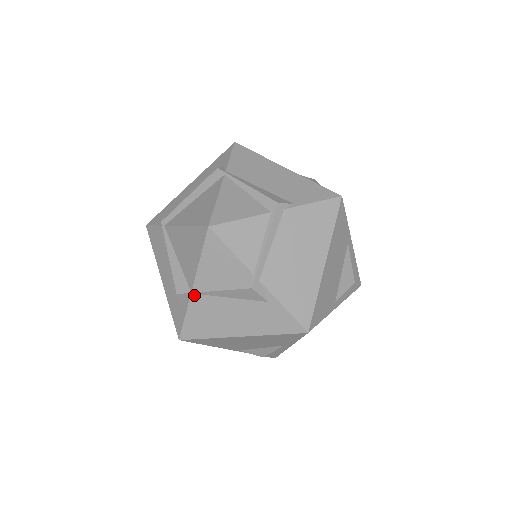
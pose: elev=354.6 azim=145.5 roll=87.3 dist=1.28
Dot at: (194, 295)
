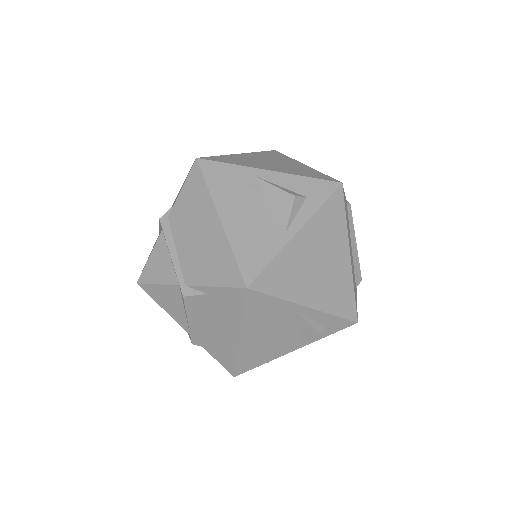
Dot at: (193, 335)
